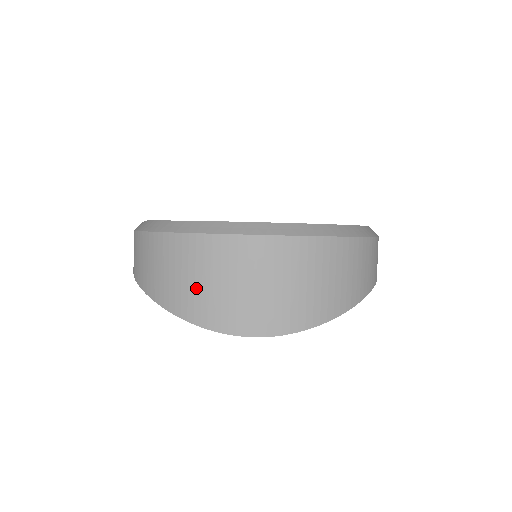
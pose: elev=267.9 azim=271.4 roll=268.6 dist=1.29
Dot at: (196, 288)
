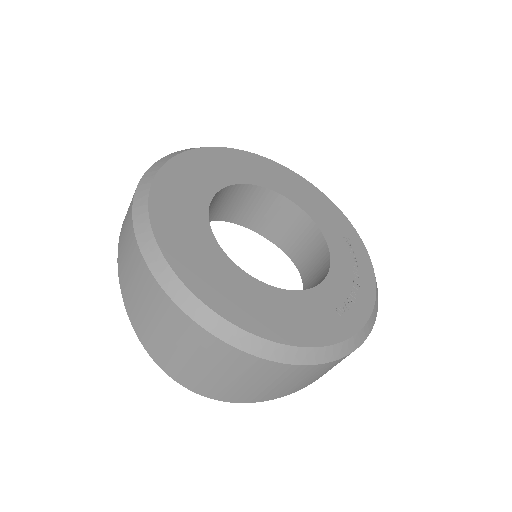
Dot at: (161, 338)
